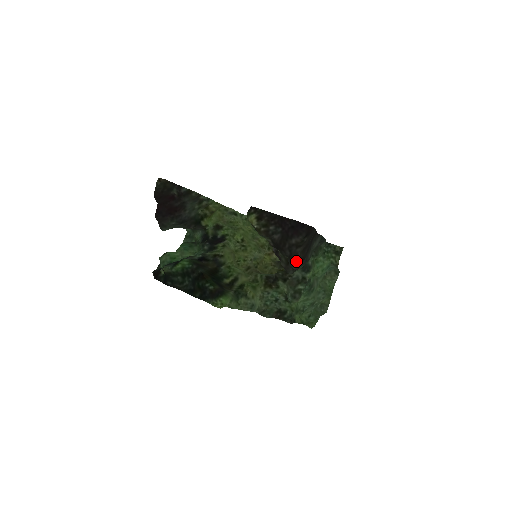
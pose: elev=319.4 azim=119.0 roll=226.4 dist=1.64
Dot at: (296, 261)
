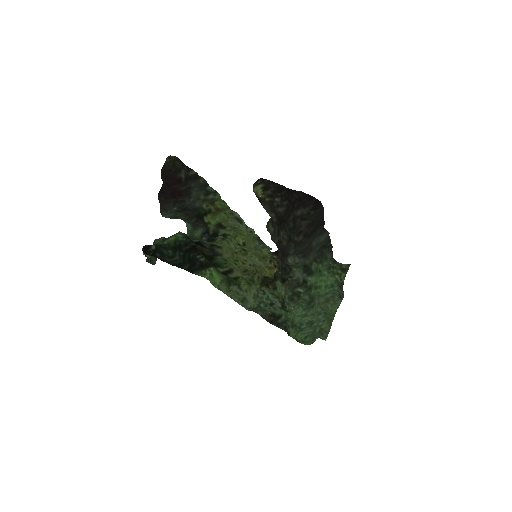
Dot at: (299, 232)
